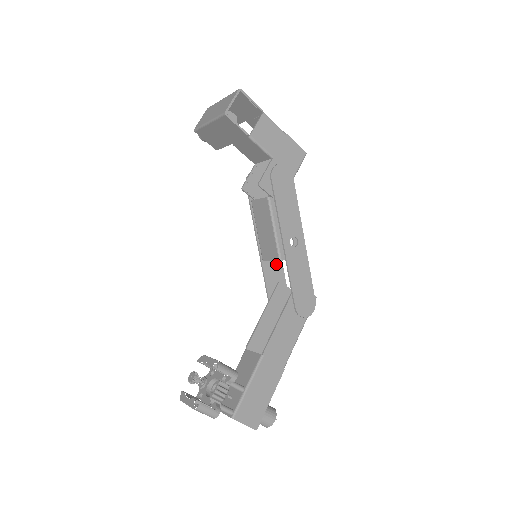
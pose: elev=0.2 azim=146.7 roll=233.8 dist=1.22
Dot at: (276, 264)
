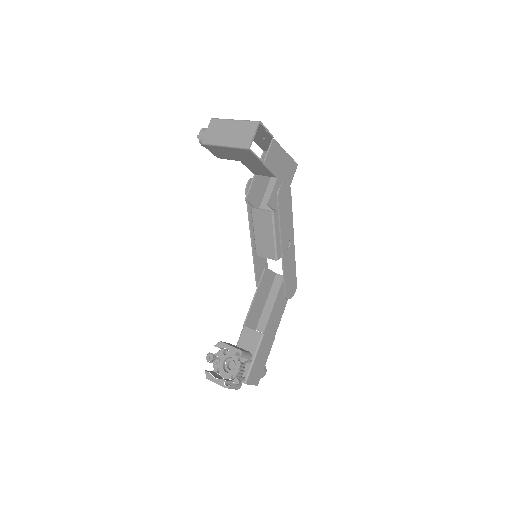
Dot at: occluded
